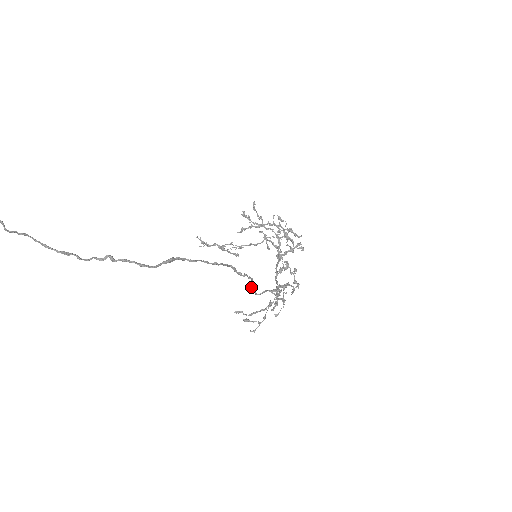
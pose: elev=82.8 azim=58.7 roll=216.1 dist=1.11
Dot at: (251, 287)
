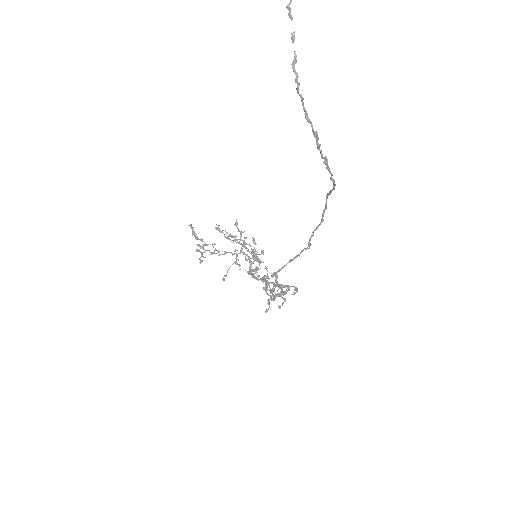
Dot at: (280, 270)
